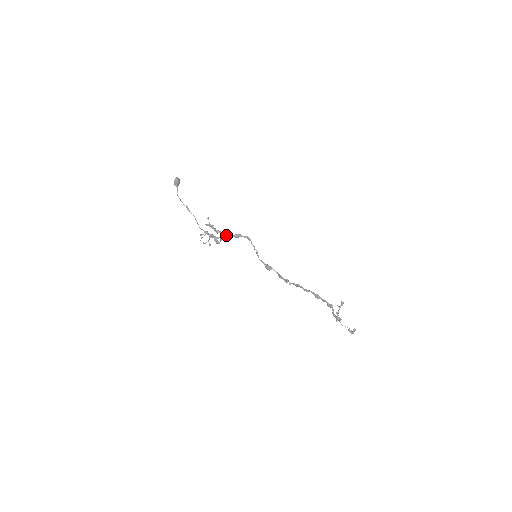
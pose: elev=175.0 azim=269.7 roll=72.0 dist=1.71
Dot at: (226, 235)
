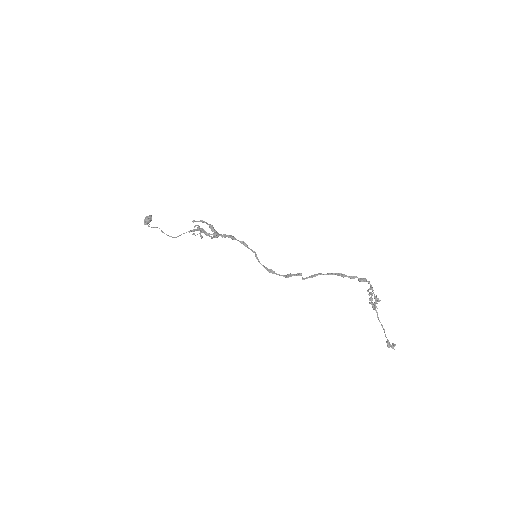
Dot at: (220, 234)
